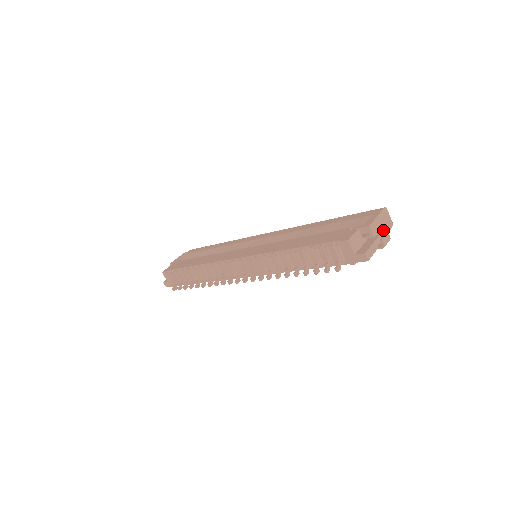
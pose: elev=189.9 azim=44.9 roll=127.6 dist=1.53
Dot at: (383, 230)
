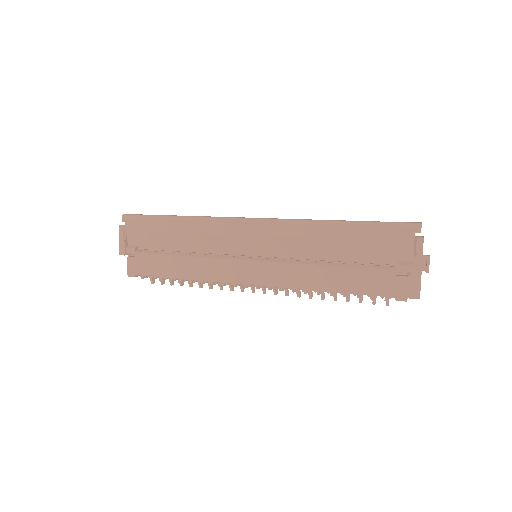
Dot at: occluded
